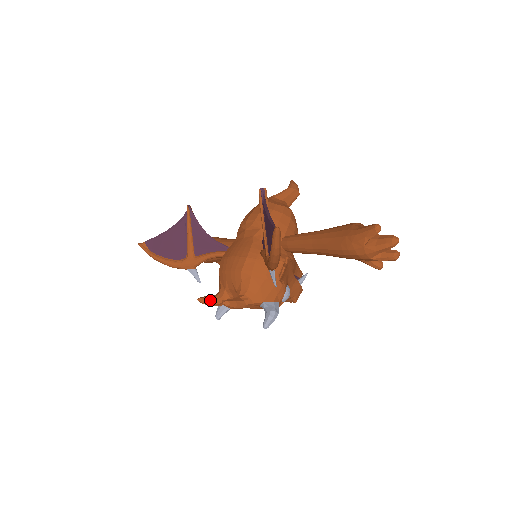
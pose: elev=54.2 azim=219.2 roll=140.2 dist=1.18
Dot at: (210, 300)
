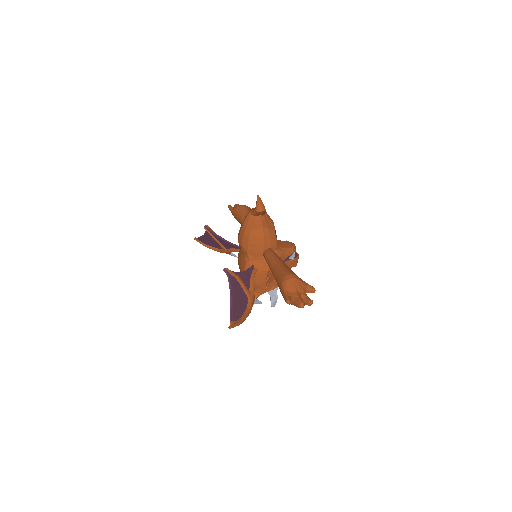
Dot at: occluded
